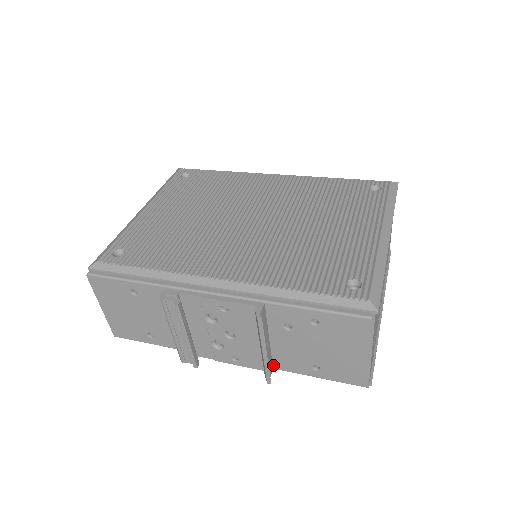
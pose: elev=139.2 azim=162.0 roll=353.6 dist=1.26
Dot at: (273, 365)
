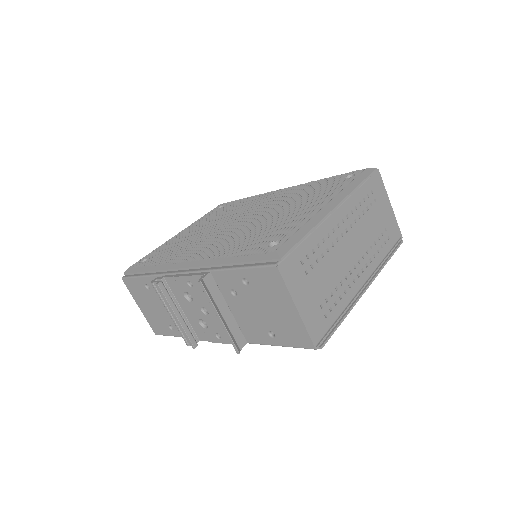
Dot at: (246, 339)
